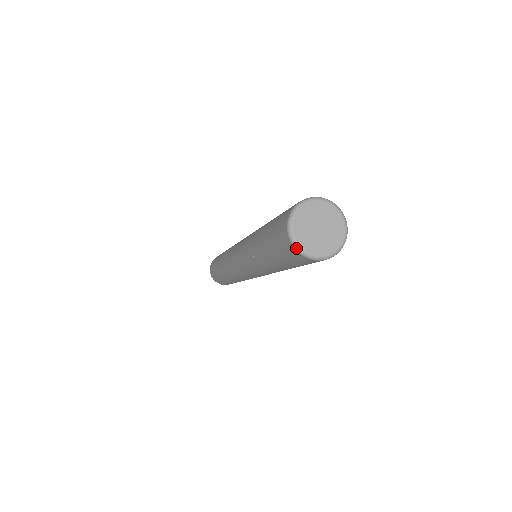
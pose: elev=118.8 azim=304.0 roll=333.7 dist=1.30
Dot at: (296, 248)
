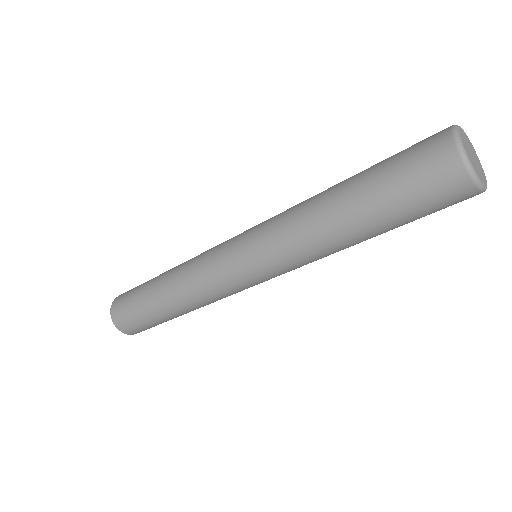
Dot at: (476, 181)
